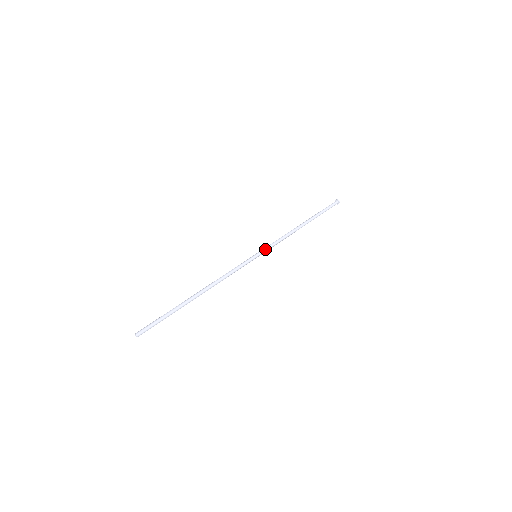
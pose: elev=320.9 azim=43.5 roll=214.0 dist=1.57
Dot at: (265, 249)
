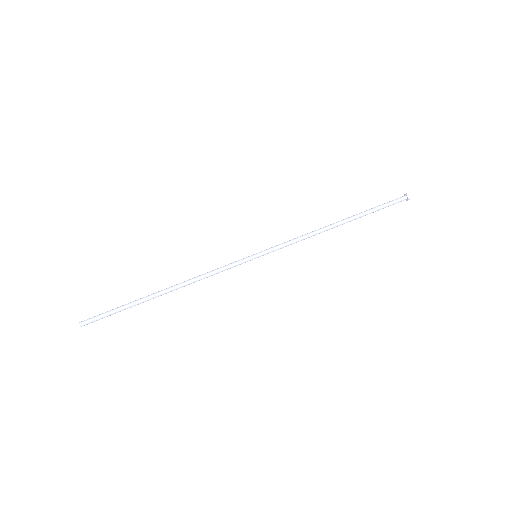
Dot at: (271, 250)
